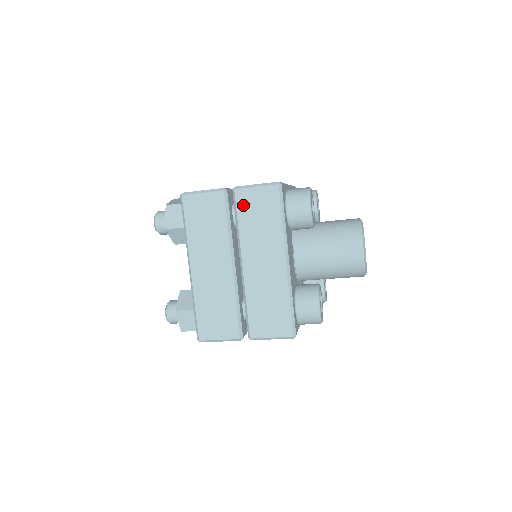
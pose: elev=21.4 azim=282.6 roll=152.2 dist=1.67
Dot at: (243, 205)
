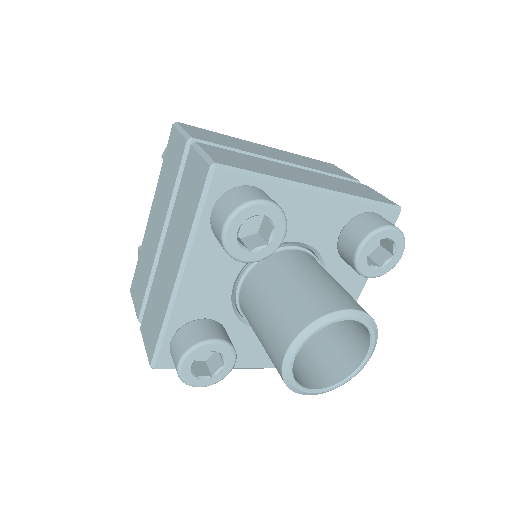
Dot at: (187, 171)
